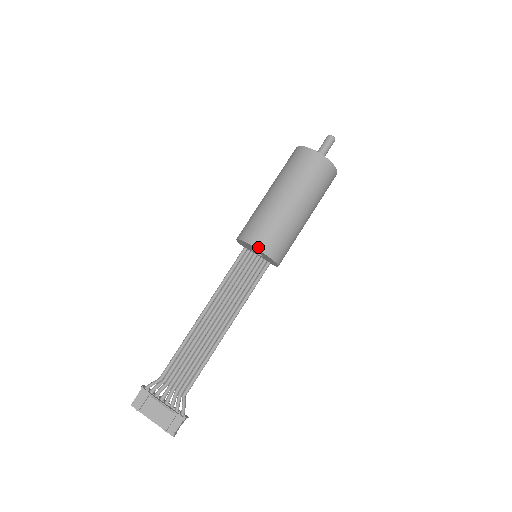
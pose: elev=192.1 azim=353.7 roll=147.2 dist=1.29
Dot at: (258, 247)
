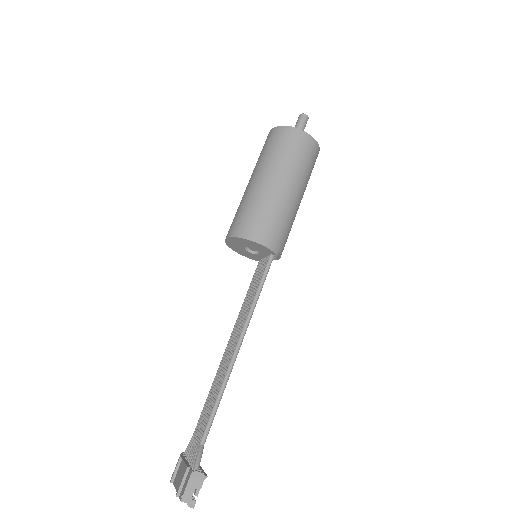
Dot at: (227, 236)
